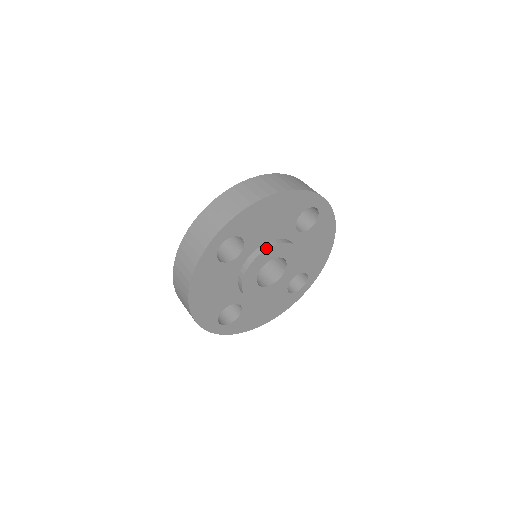
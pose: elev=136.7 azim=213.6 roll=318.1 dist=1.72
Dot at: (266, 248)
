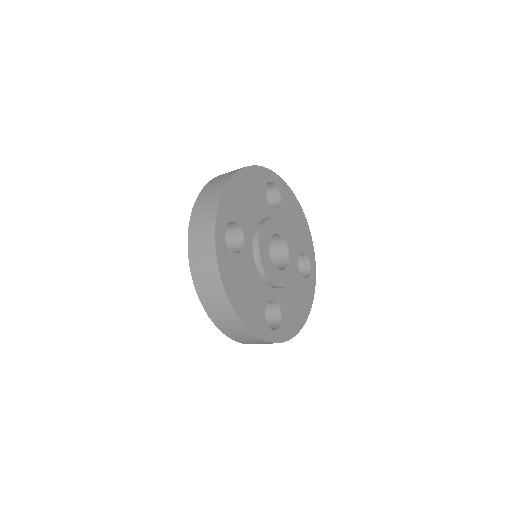
Dot at: (288, 228)
